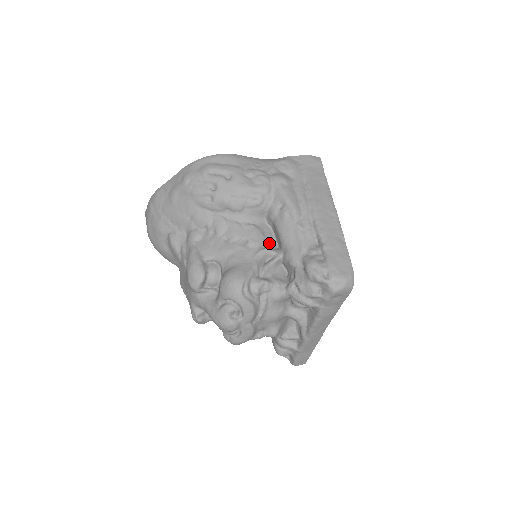
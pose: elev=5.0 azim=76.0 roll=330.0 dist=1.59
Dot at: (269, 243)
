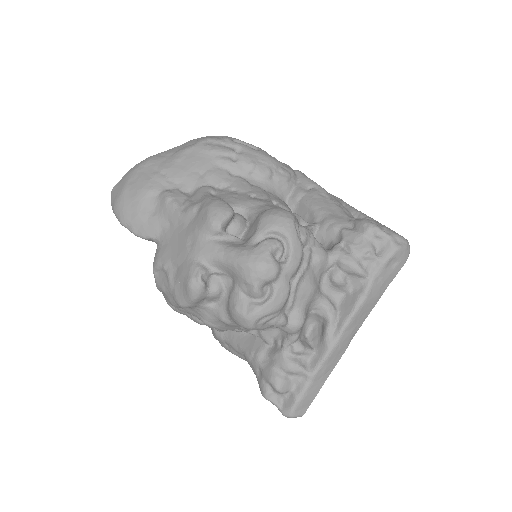
Dot at: occluded
